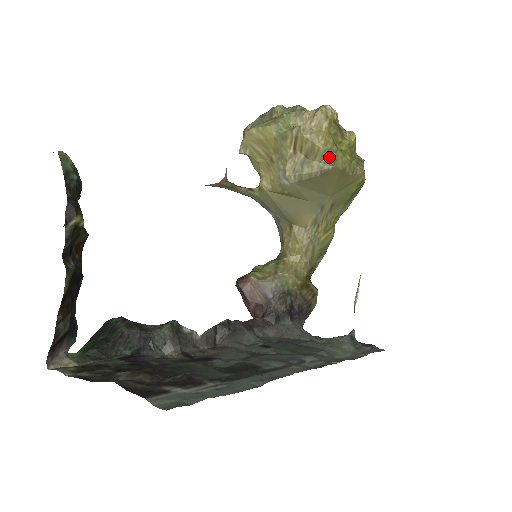
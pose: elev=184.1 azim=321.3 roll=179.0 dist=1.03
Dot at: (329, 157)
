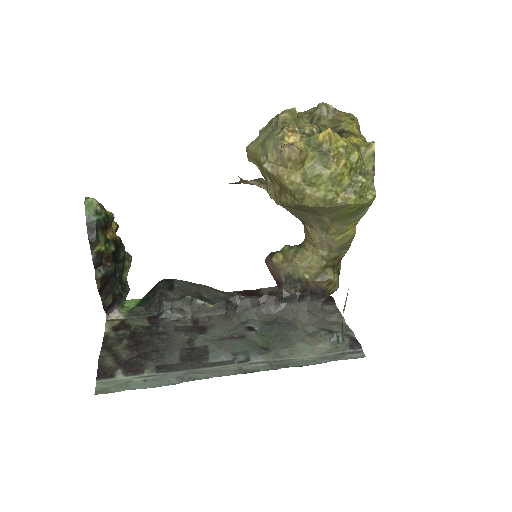
Dot at: (296, 195)
